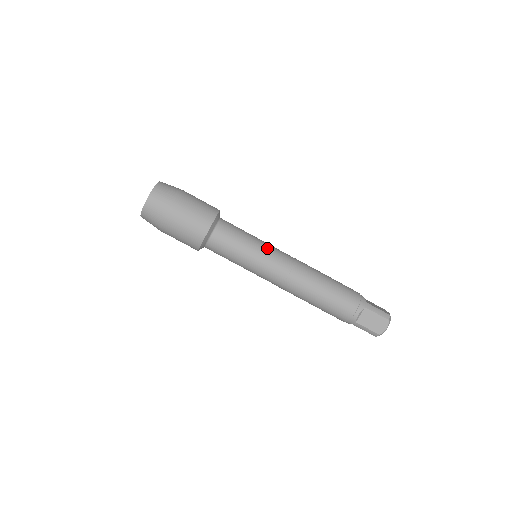
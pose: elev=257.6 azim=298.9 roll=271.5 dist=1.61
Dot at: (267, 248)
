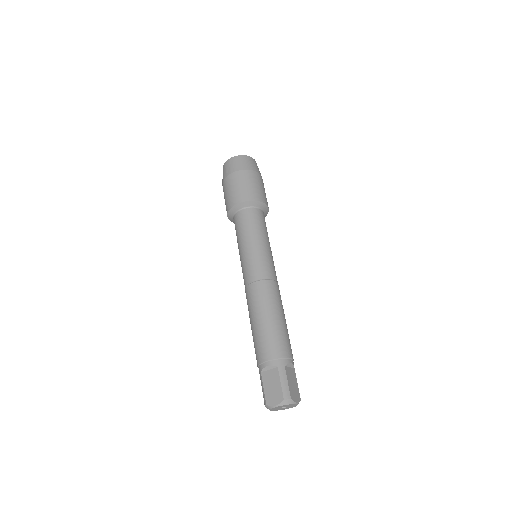
Dot at: occluded
